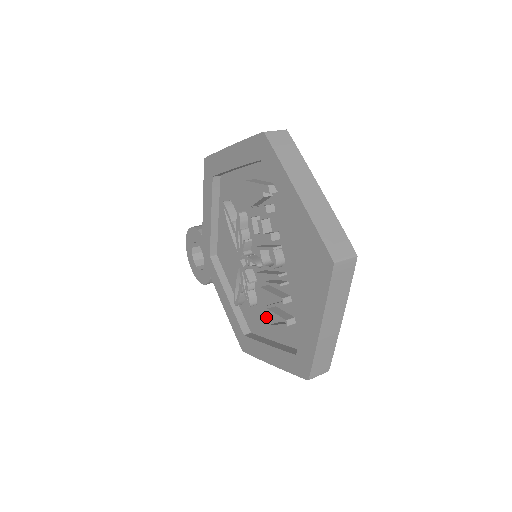
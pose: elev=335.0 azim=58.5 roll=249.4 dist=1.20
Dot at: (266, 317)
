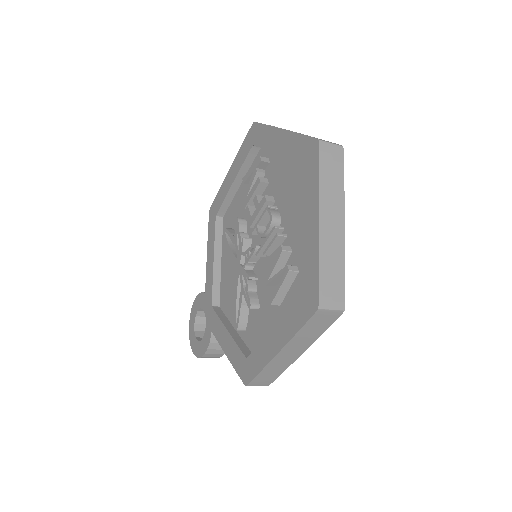
Dot at: (269, 310)
